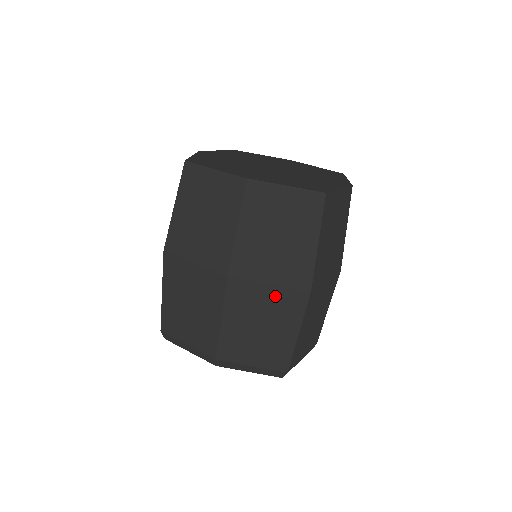
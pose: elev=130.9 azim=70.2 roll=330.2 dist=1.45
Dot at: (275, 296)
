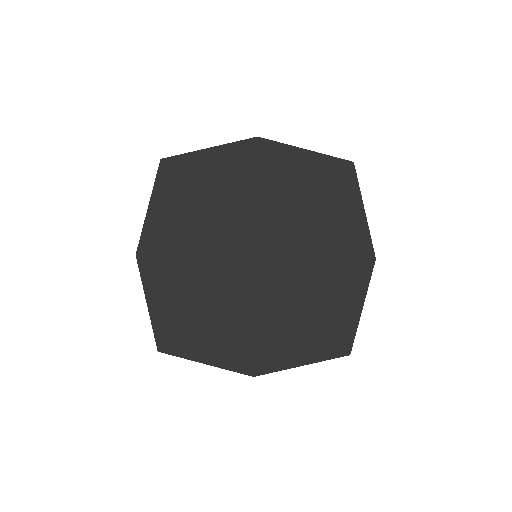
Dot at: occluded
